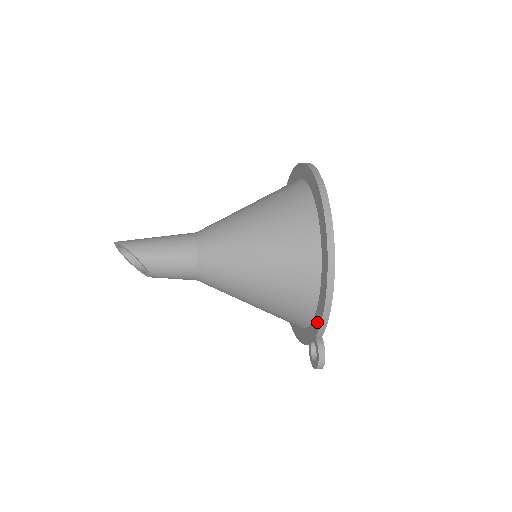
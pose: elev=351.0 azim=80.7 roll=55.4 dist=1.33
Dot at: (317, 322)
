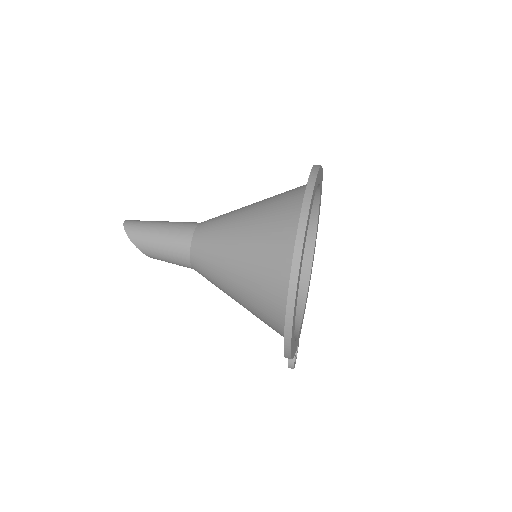
Dot at: occluded
